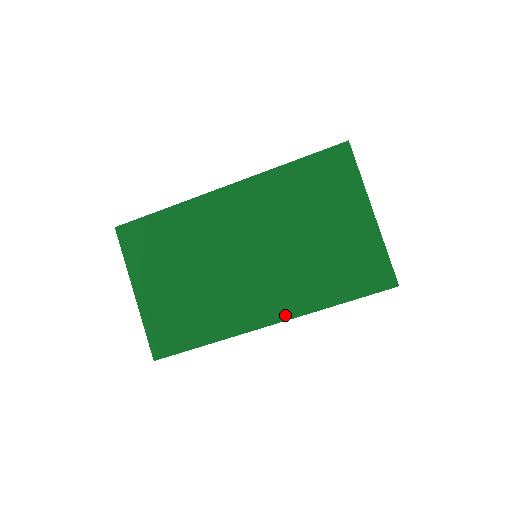
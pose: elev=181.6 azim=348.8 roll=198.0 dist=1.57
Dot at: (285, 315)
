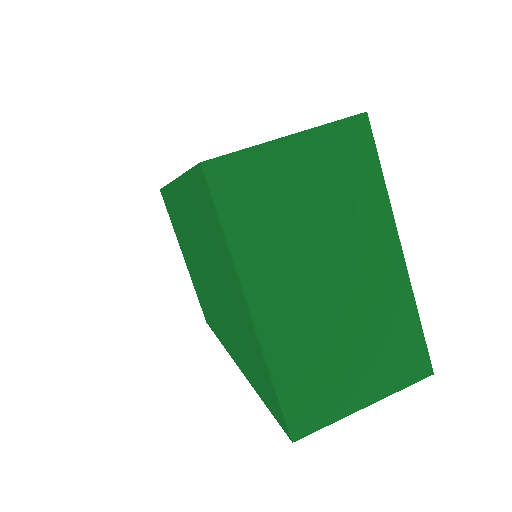
Dot at: (237, 362)
